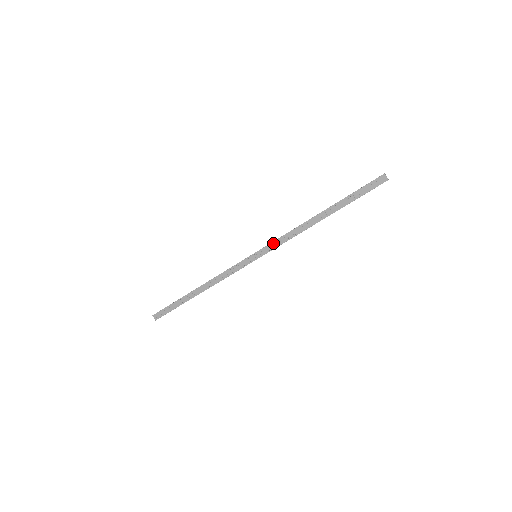
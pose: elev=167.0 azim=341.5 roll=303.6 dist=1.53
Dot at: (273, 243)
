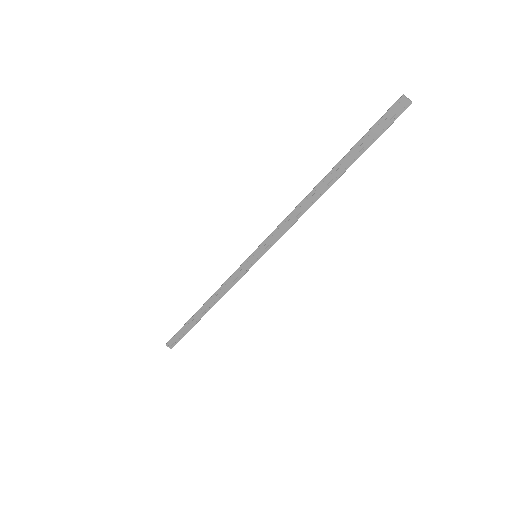
Dot at: (271, 236)
